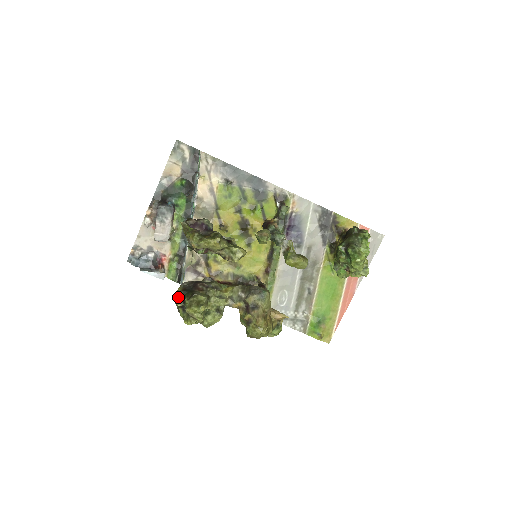
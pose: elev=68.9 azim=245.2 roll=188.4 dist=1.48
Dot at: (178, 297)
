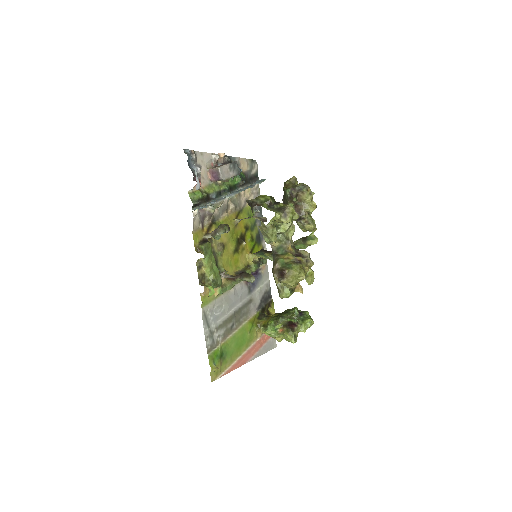
Dot at: (271, 197)
